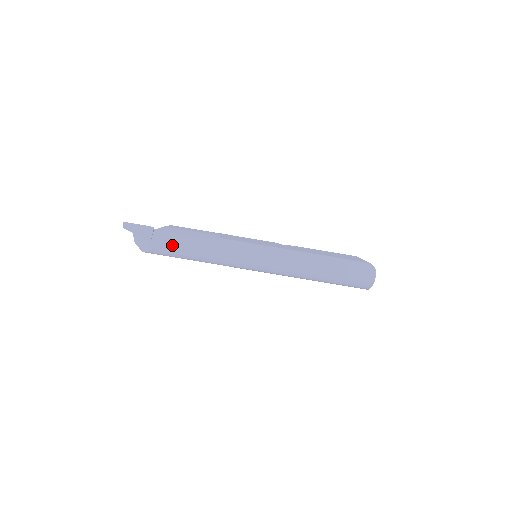
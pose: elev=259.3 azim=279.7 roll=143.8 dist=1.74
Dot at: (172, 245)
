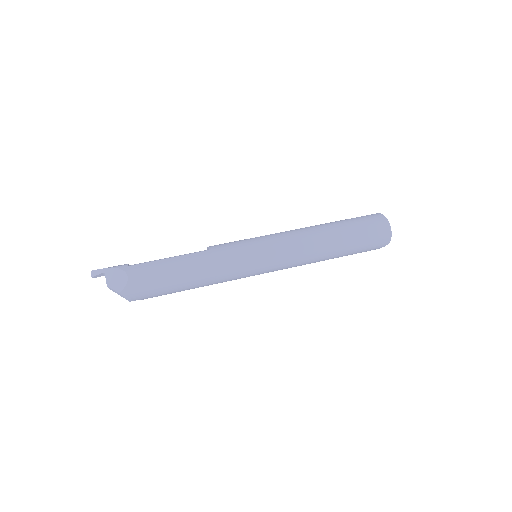
Dot at: (155, 262)
